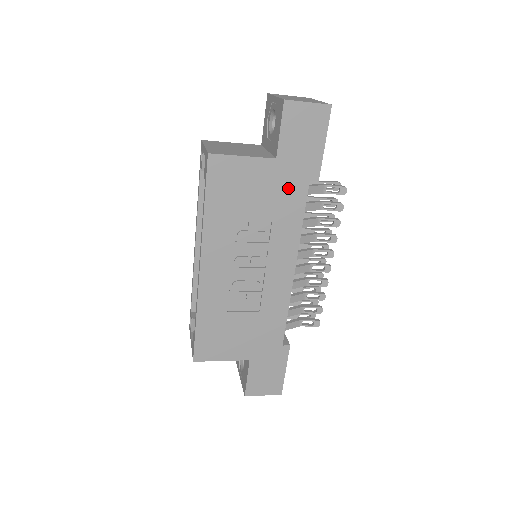
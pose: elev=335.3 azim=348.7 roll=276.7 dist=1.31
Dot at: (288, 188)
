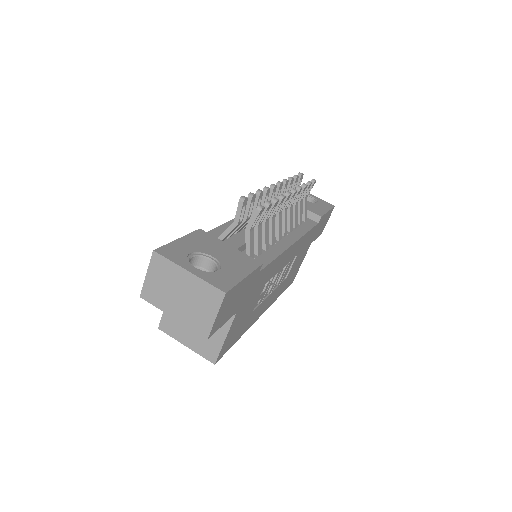
Dot at: (255, 287)
